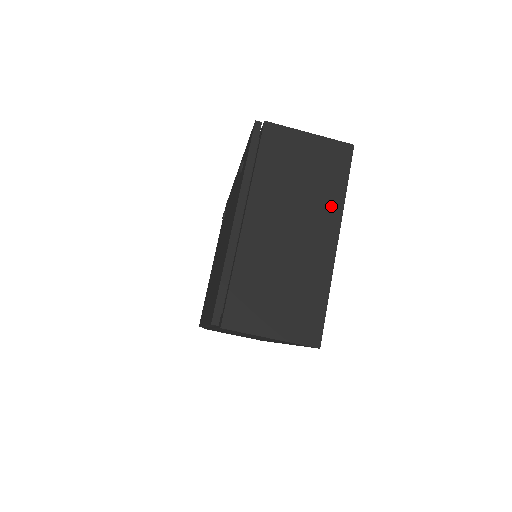
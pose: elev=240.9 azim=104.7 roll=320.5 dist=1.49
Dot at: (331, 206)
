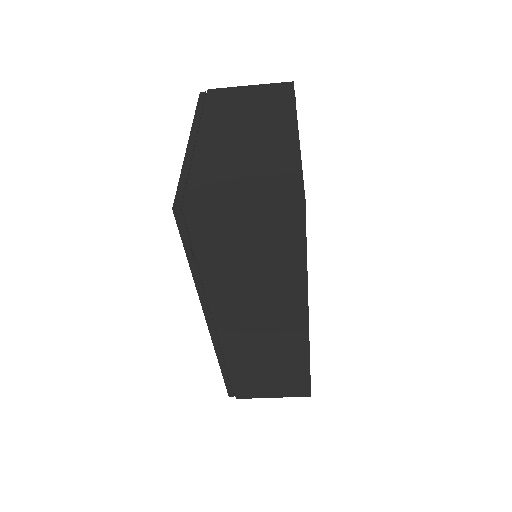
Dot at: (283, 113)
